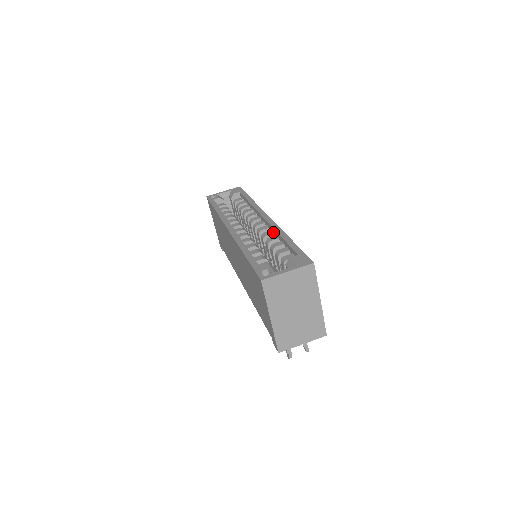
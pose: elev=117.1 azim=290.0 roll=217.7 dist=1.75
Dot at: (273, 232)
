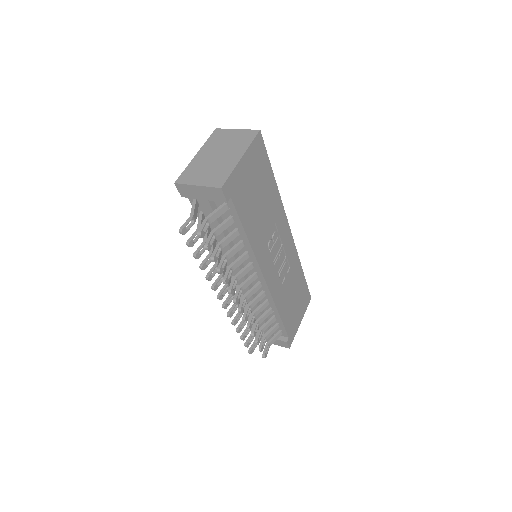
Dot at: occluded
